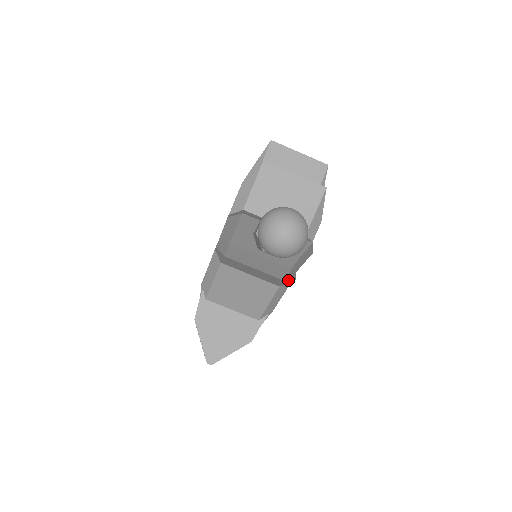
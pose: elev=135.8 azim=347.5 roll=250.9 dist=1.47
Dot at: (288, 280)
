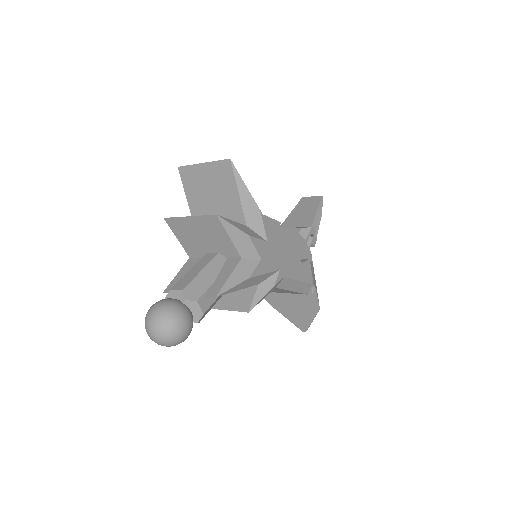
Dot at: (248, 308)
